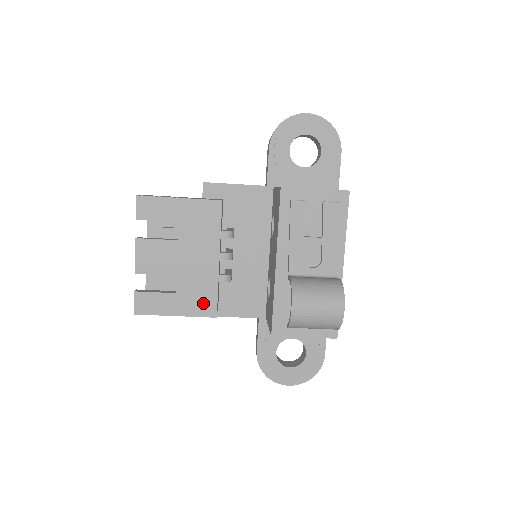
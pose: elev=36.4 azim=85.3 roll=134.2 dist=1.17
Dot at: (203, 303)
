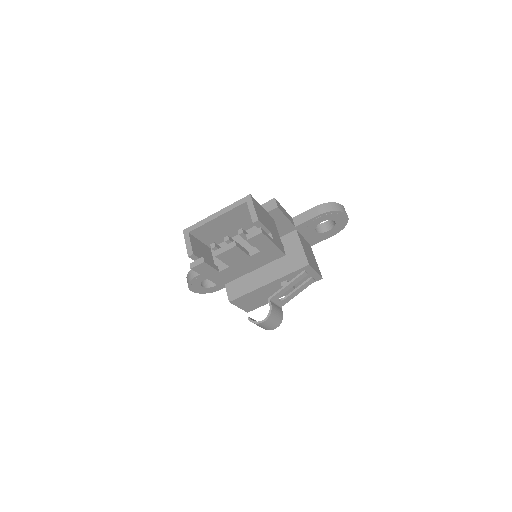
Dot at: (223, 280)
